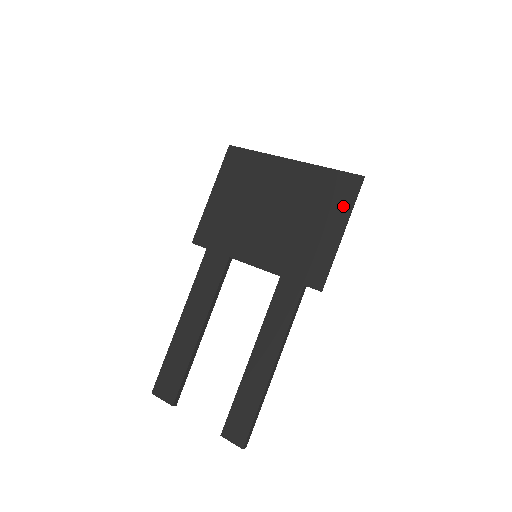
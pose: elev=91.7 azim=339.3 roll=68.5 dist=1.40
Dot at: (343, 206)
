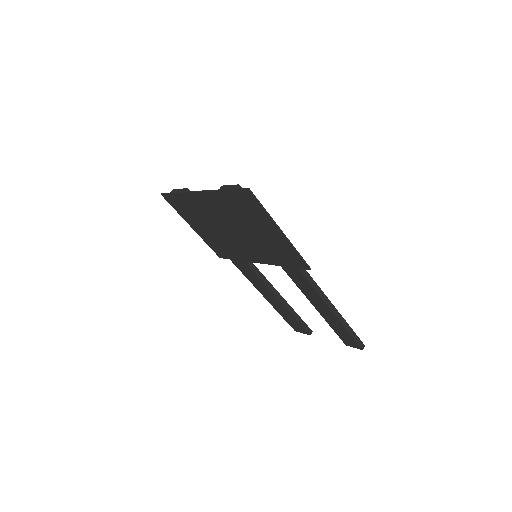
Dot at: (261, 214)
